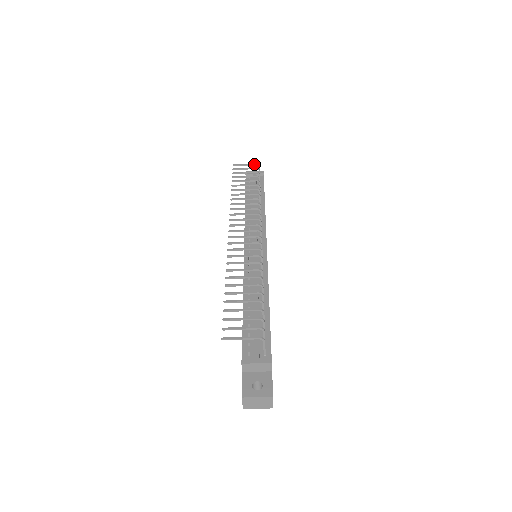
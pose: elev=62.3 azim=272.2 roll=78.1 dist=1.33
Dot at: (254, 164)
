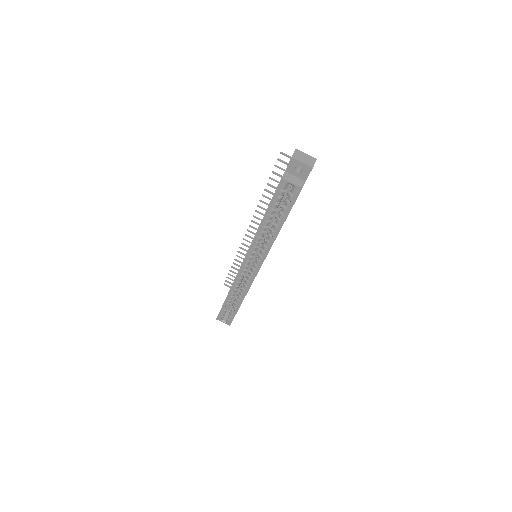
Dot at: occluded
